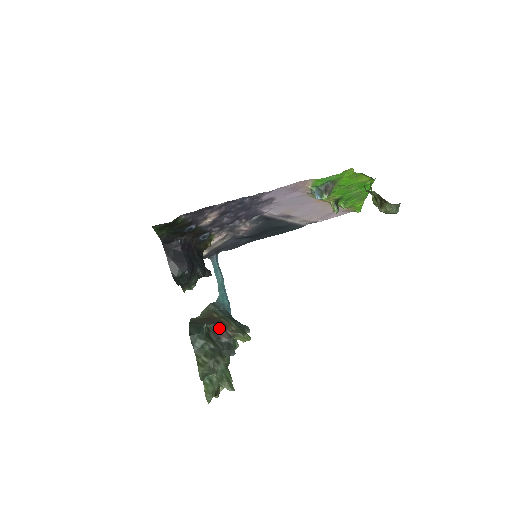
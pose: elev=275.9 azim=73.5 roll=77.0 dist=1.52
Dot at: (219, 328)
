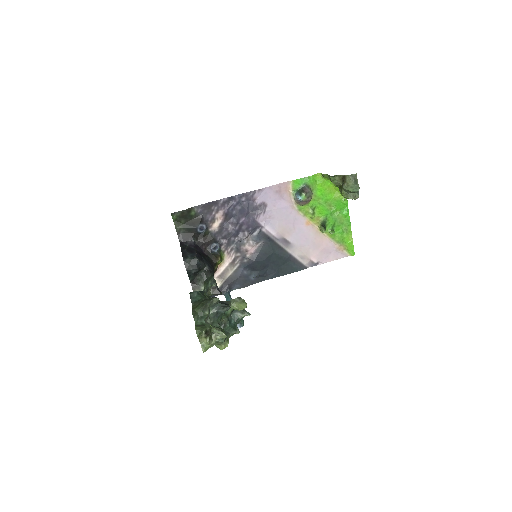
Dot at: occluded
